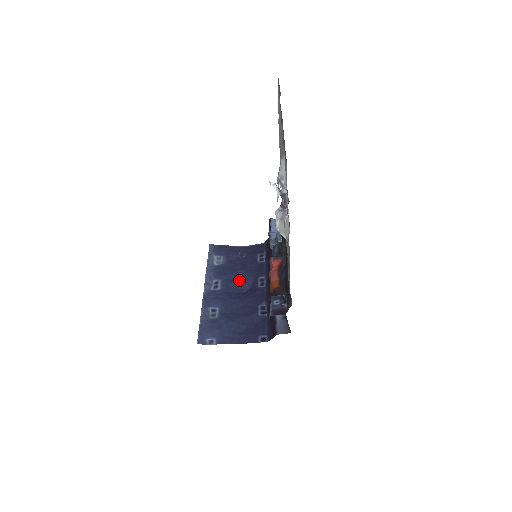
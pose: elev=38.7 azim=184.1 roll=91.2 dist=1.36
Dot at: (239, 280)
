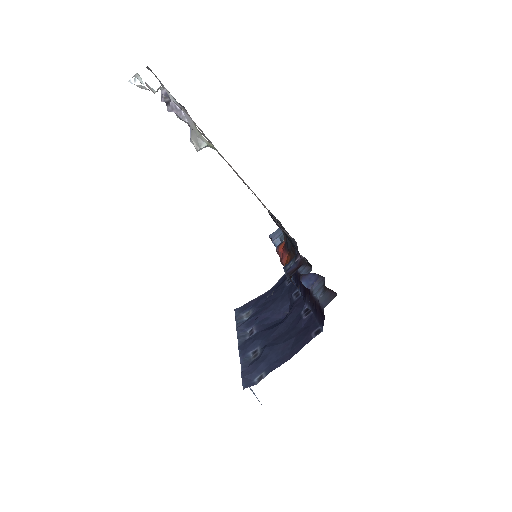
Dot at: (274, 313)
